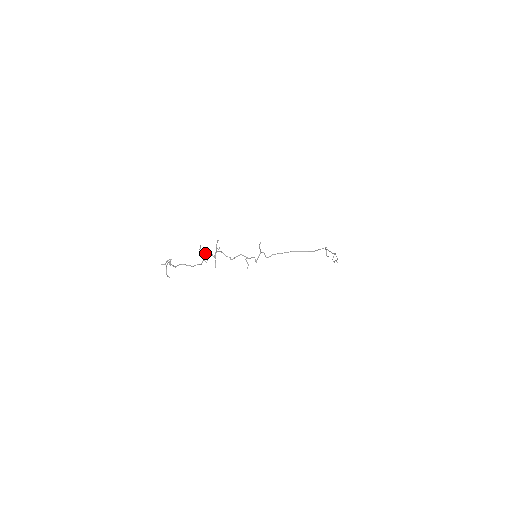
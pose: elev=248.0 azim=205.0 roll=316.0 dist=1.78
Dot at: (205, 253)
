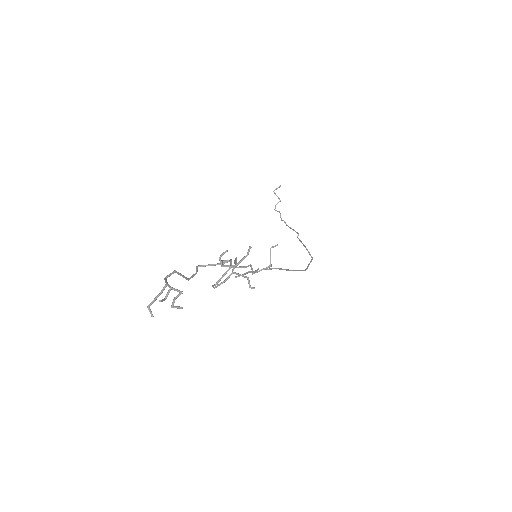
Dot at: (225, 274)
